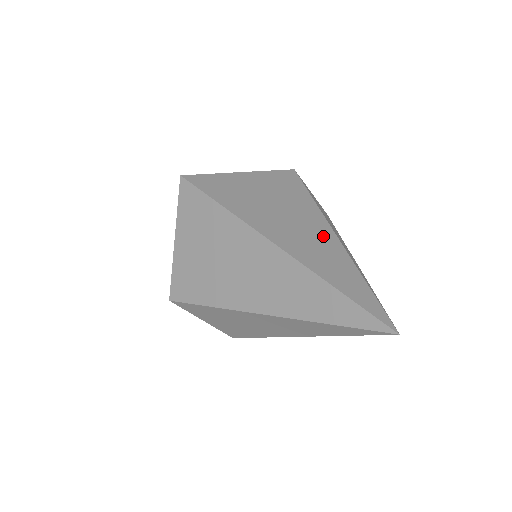
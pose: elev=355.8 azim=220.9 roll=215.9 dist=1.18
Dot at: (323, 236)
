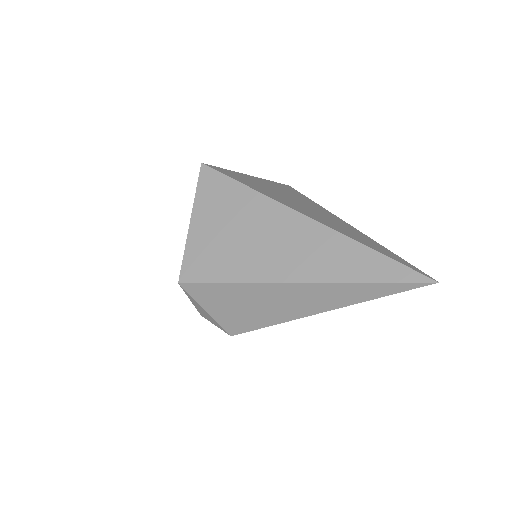
Dot at: (341, 222)
